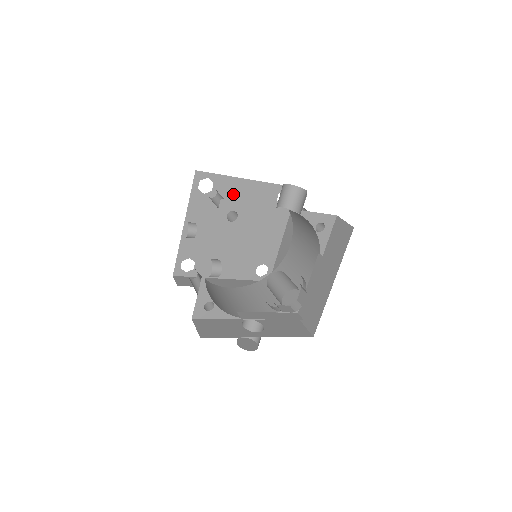
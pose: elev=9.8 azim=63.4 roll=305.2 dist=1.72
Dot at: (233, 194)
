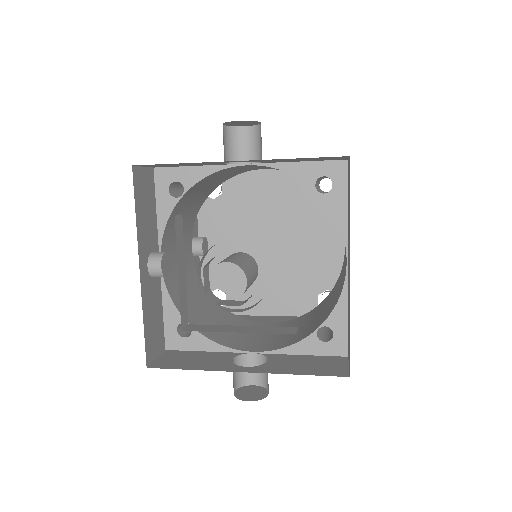
Dot at: (251, 193)
